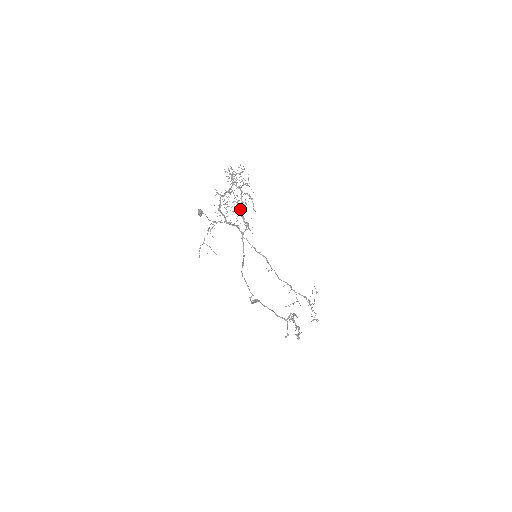
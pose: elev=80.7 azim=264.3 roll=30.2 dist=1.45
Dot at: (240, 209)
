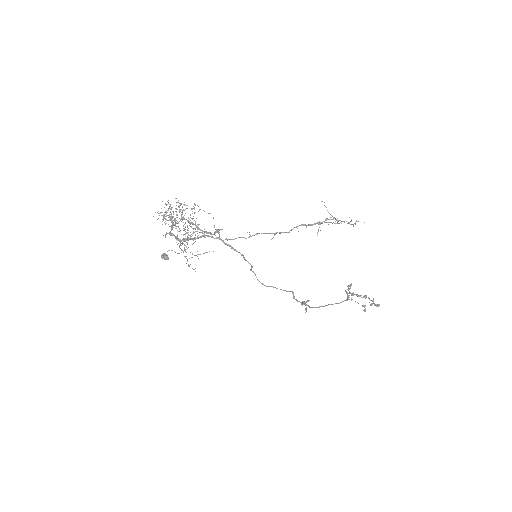
Dot at: occluded
